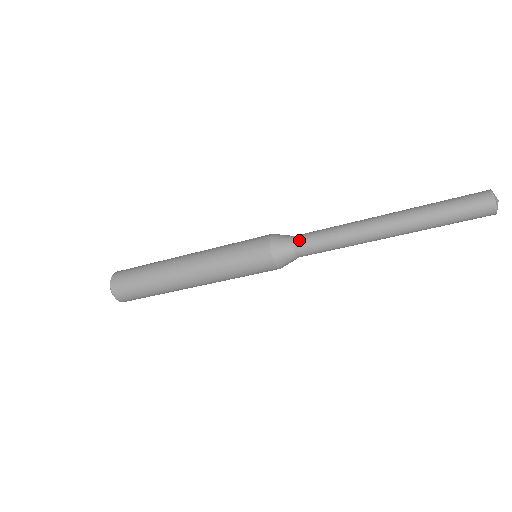
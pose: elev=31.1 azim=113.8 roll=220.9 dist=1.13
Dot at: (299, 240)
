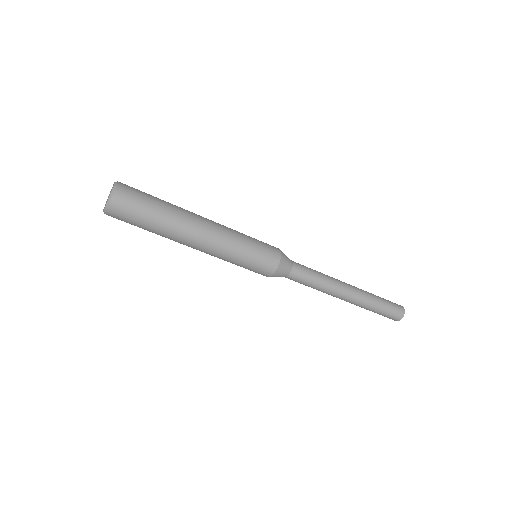
Dot at: (297, 267)
